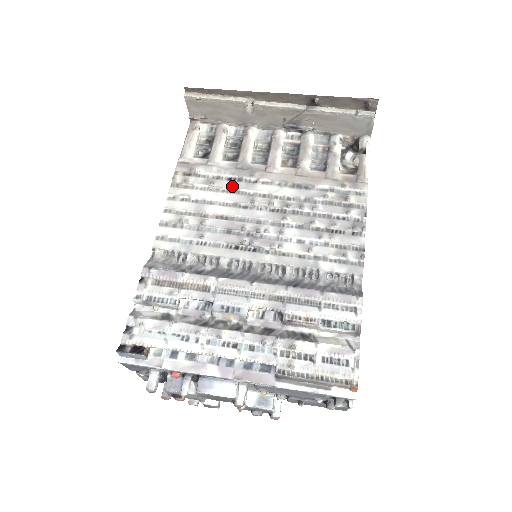
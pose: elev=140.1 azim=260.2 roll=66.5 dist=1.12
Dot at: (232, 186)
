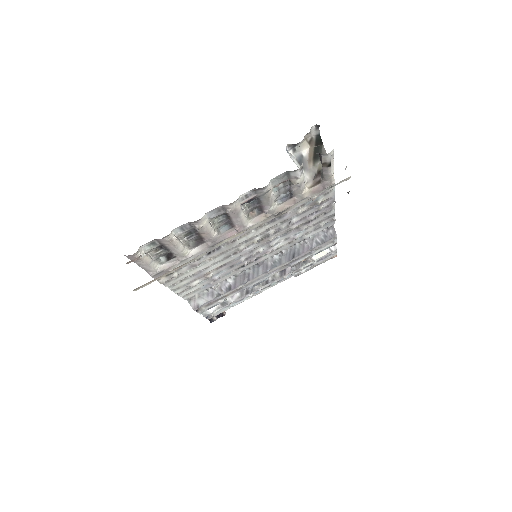
Dot at: (215, 255)
